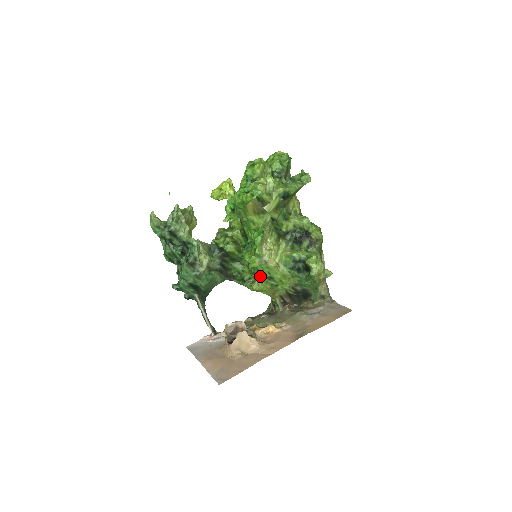
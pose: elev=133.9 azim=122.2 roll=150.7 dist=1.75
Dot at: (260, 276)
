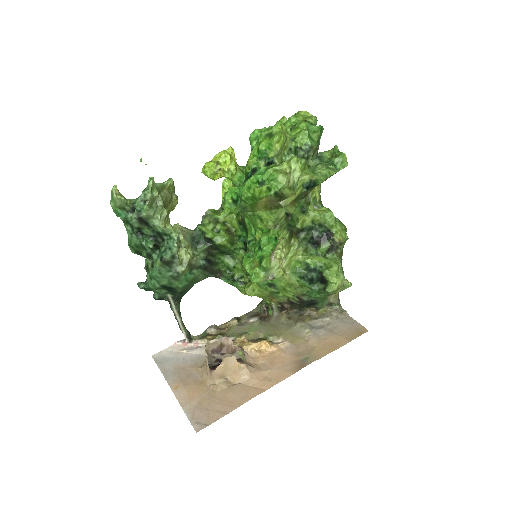
Dot at: occluded
